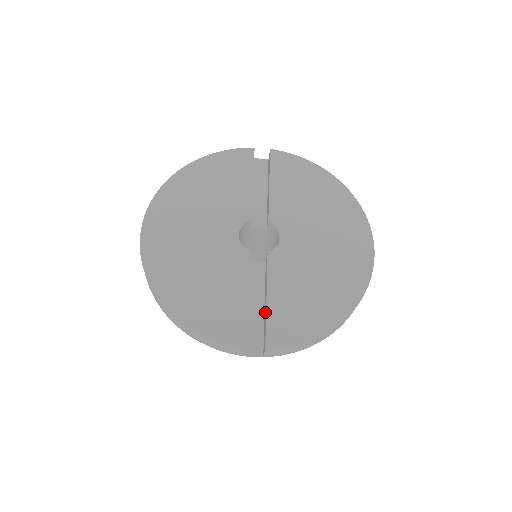
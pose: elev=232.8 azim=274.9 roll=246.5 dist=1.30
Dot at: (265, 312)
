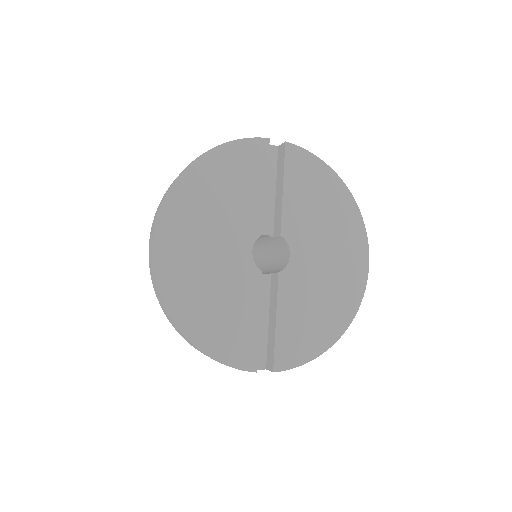
Dot at: (272, 333)
